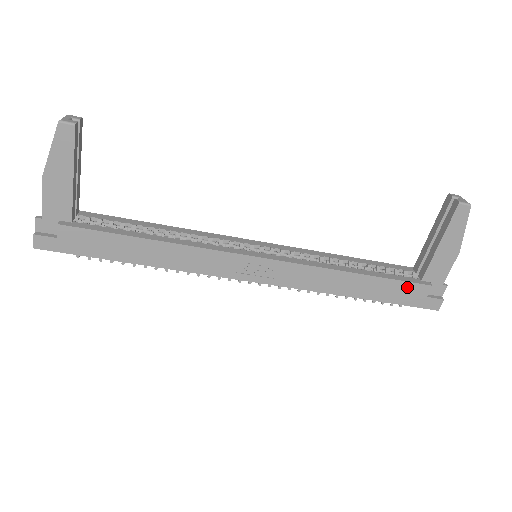
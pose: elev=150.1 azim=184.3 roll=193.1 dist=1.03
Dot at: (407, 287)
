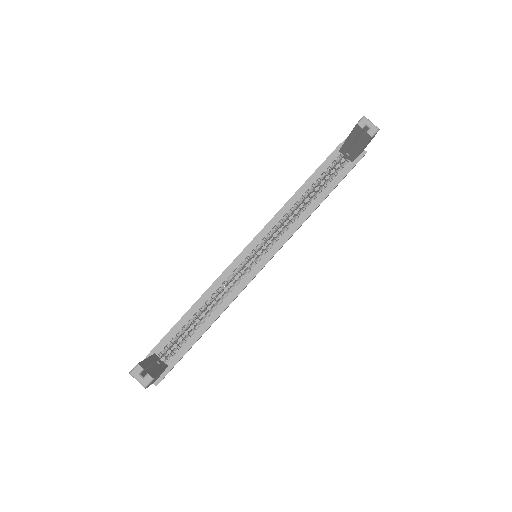
Dot at: occluded
